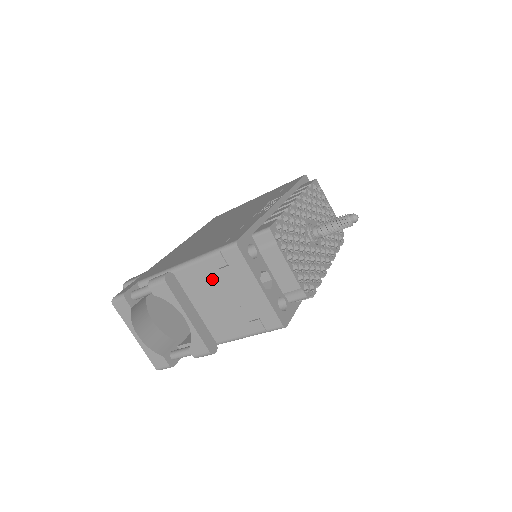
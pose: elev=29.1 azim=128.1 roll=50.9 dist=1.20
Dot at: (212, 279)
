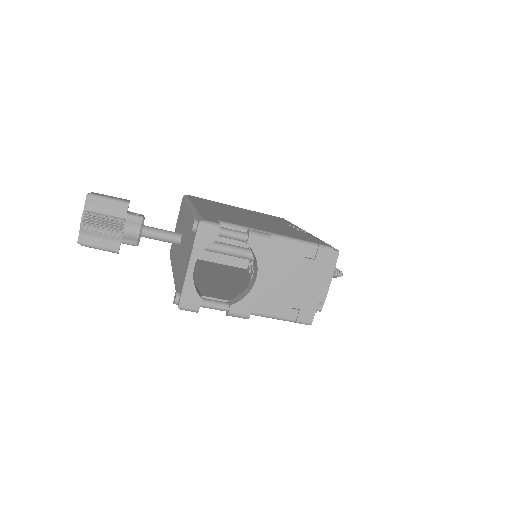
Dot at: (292, 261)
